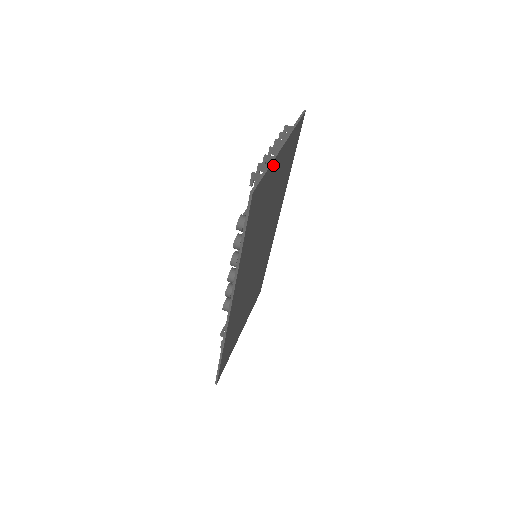
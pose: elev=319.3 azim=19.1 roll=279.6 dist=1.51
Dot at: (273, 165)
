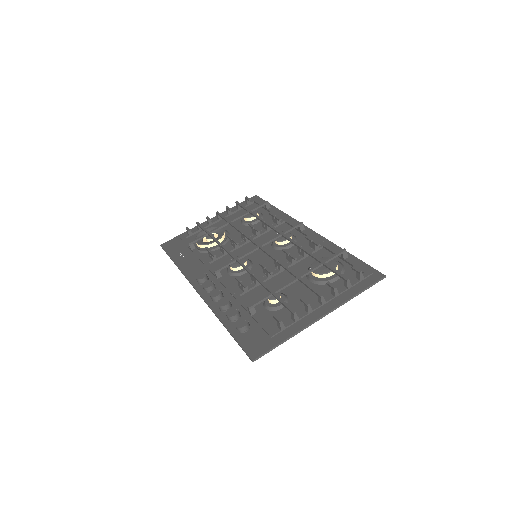
Dot at: (298, 327)
